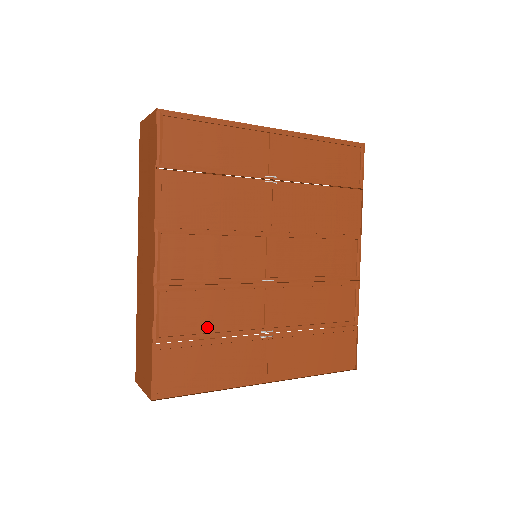
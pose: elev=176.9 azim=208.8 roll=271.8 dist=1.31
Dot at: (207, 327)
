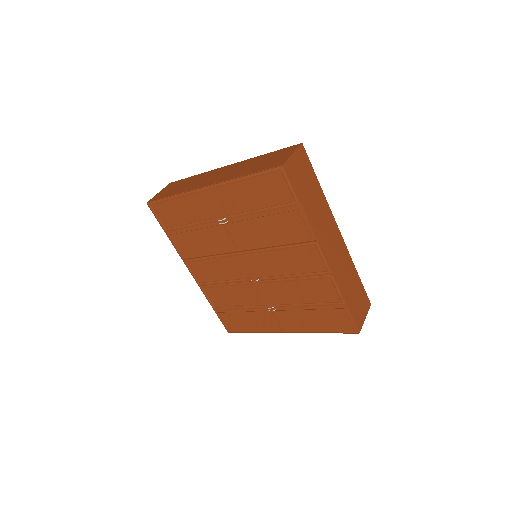
Dot at: (235, 303)
